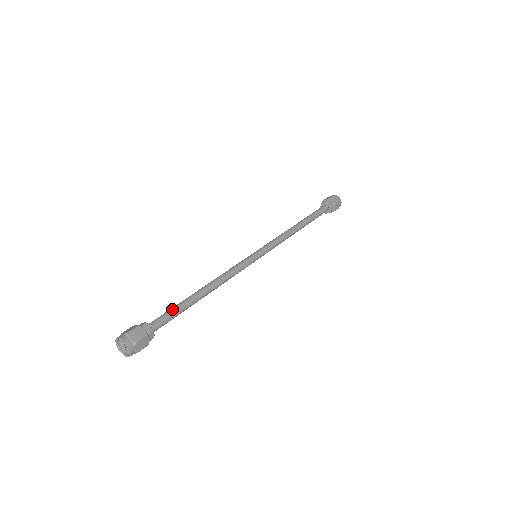
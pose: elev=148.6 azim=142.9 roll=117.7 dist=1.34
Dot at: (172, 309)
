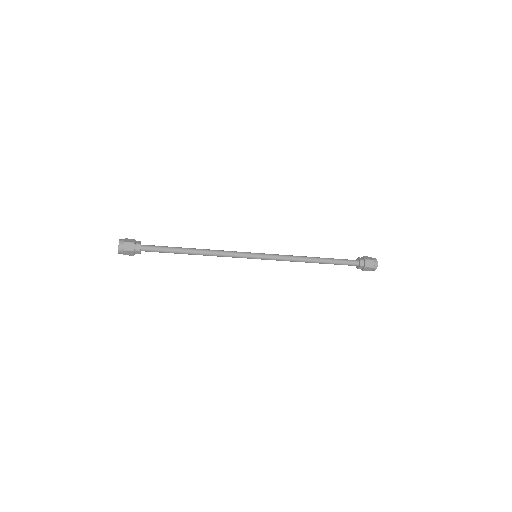
Dot at: occluded
